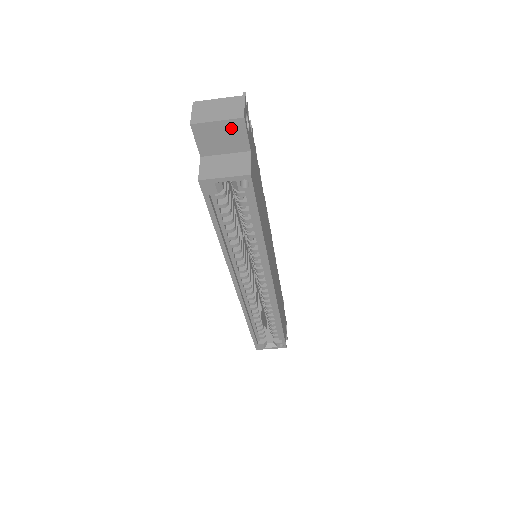
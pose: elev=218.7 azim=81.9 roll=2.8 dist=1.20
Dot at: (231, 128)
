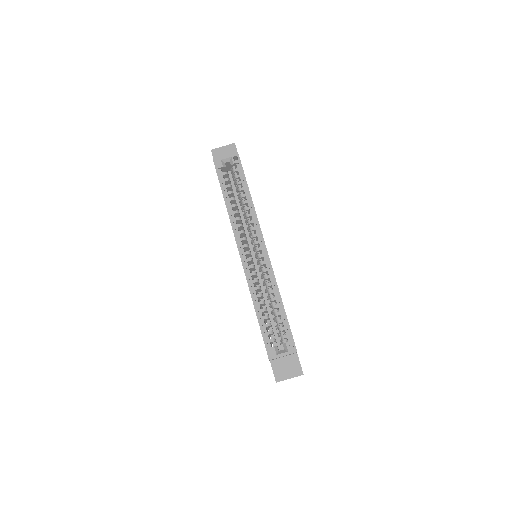
Dot at: (229, 149)
